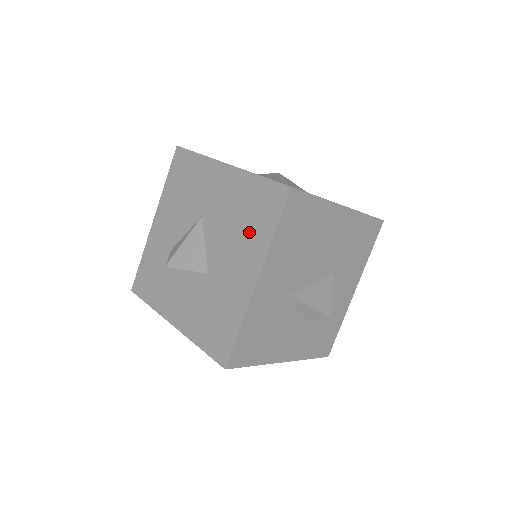
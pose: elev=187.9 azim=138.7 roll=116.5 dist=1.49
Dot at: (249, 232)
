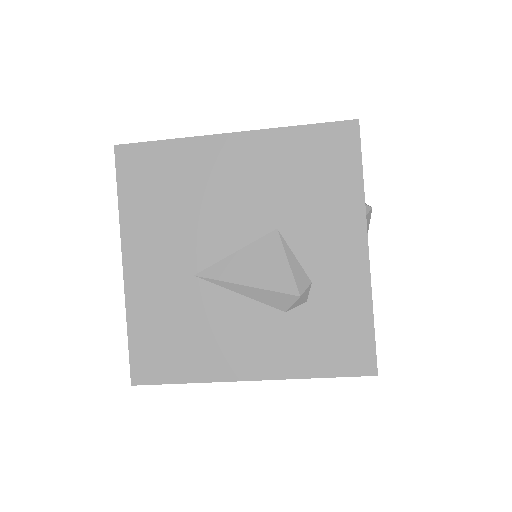
Dot at: occluded
